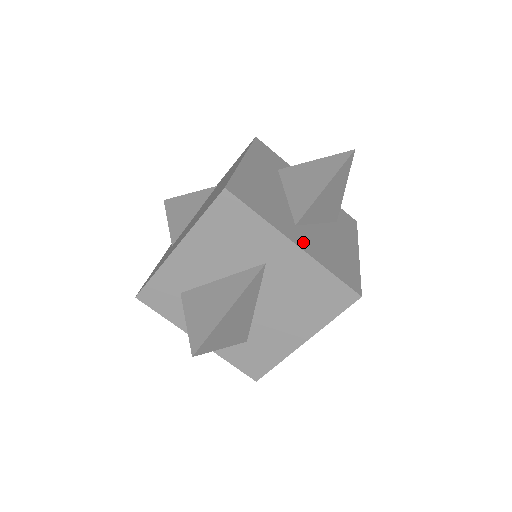
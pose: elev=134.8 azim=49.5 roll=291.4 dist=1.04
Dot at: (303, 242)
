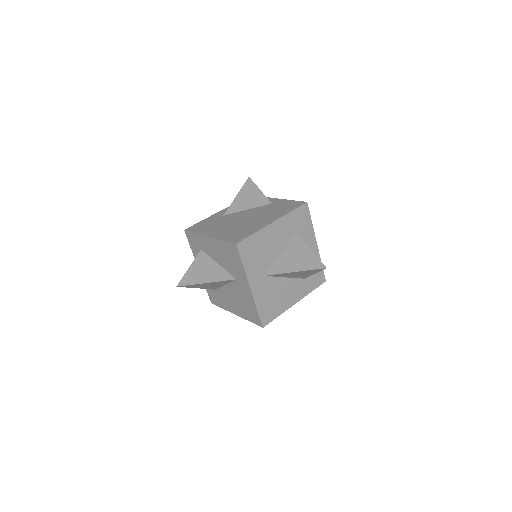
Dot at: (257, 287)
